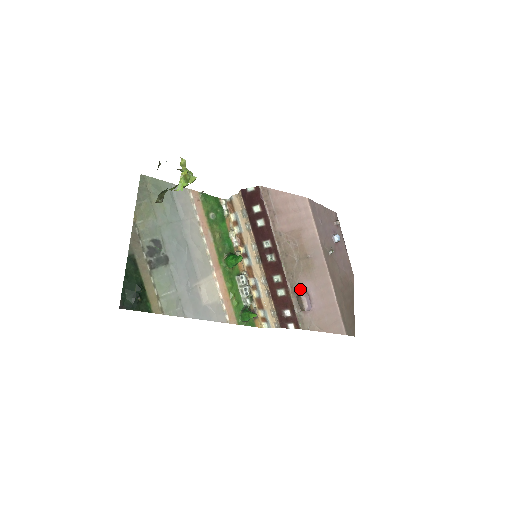
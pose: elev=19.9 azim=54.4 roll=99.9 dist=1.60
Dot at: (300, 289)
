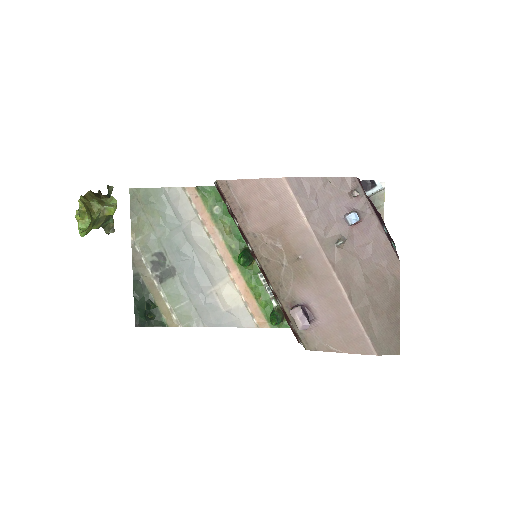
Dot at: (295, 301)
